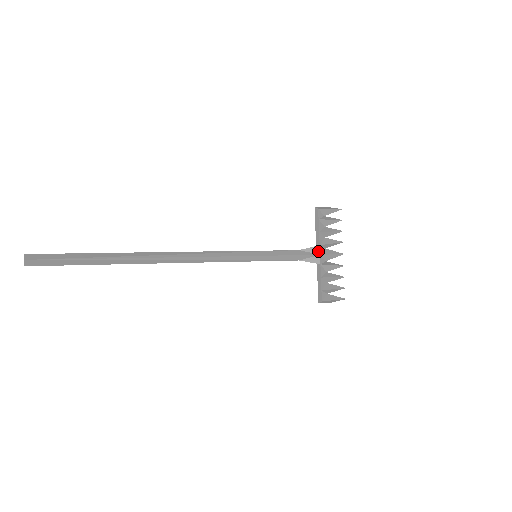
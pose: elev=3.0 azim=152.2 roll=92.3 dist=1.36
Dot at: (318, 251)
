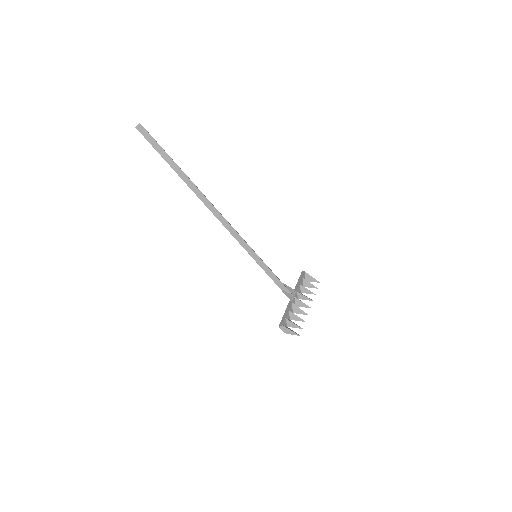
Dot at: (294, 294)
